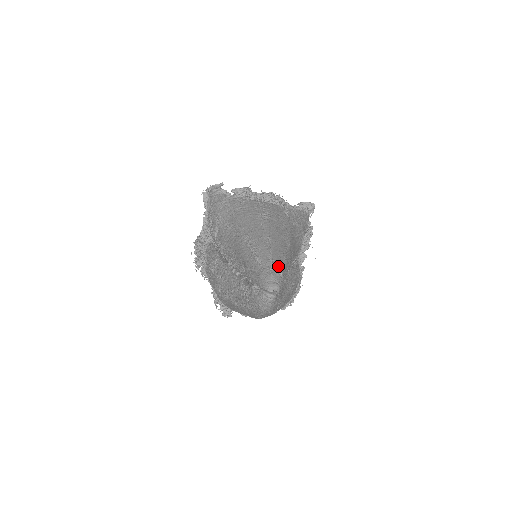
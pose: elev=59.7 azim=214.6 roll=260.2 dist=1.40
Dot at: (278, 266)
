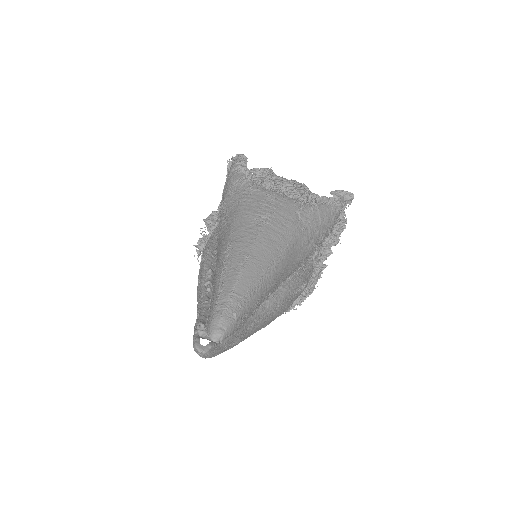
Dot at: (237, 303)
